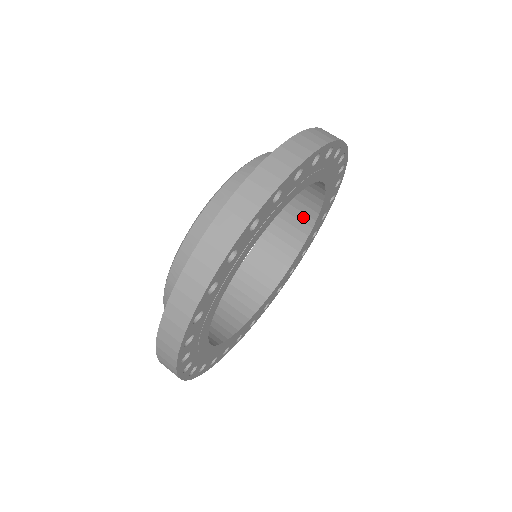
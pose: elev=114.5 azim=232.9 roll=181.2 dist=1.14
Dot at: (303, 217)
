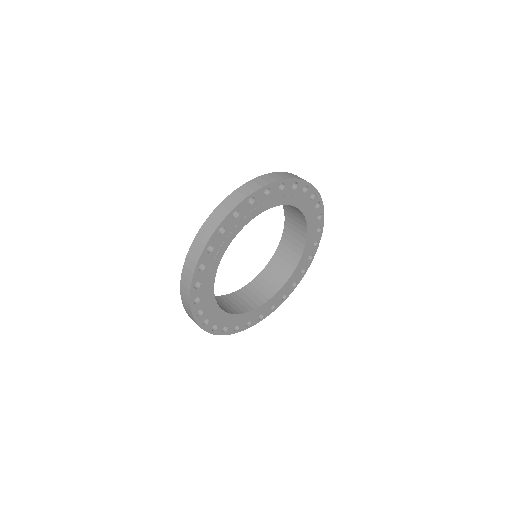
Dot at: (266, 292)
